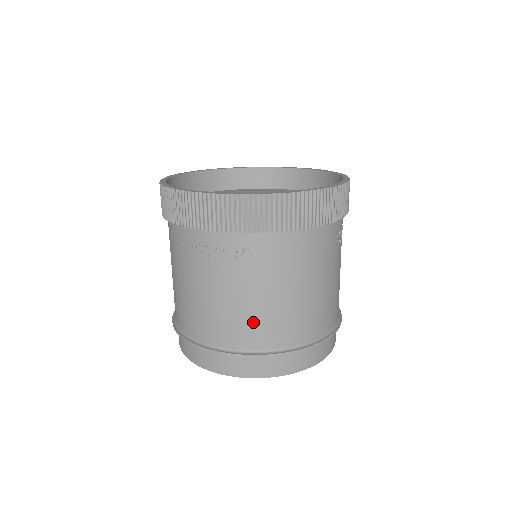
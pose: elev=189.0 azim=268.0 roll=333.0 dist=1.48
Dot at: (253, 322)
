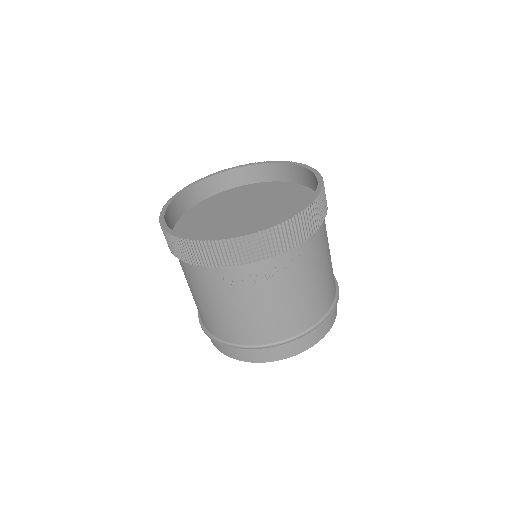
Dot at: (311, 305)
